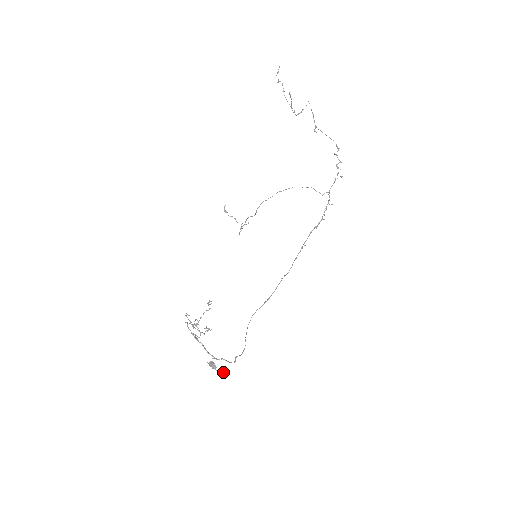
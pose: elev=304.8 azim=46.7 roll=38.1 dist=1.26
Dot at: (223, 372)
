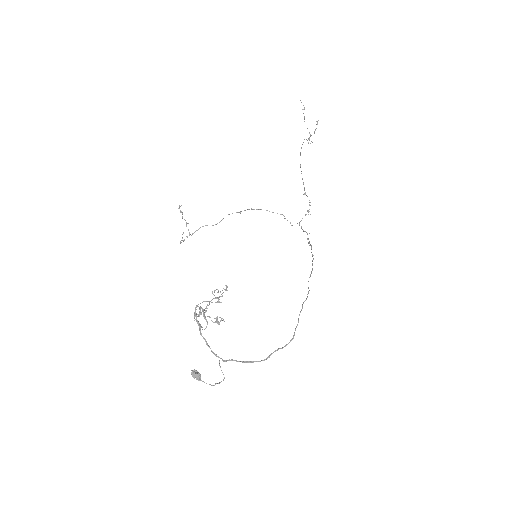
Dot at: occluded
